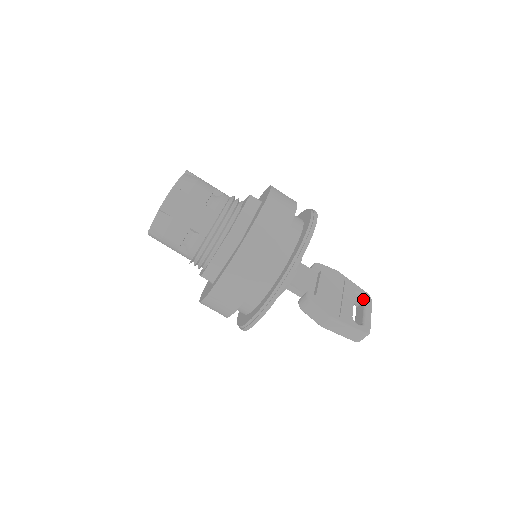
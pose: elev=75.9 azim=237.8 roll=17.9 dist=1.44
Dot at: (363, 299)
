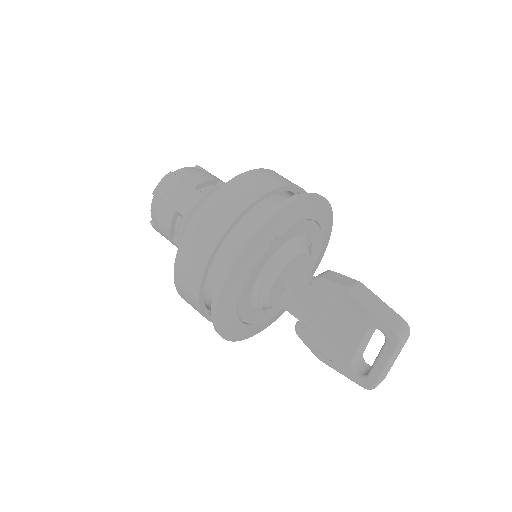
Dot at: occluded
